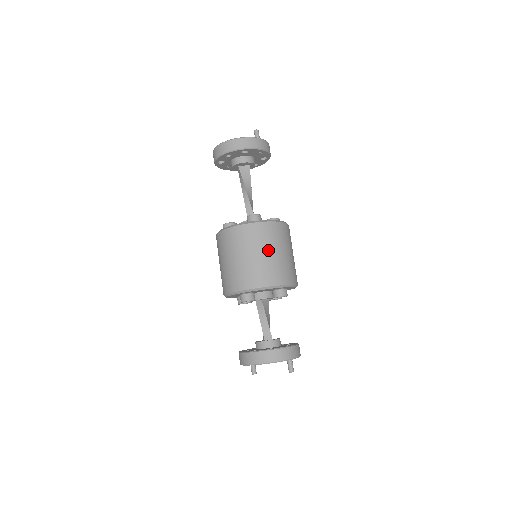
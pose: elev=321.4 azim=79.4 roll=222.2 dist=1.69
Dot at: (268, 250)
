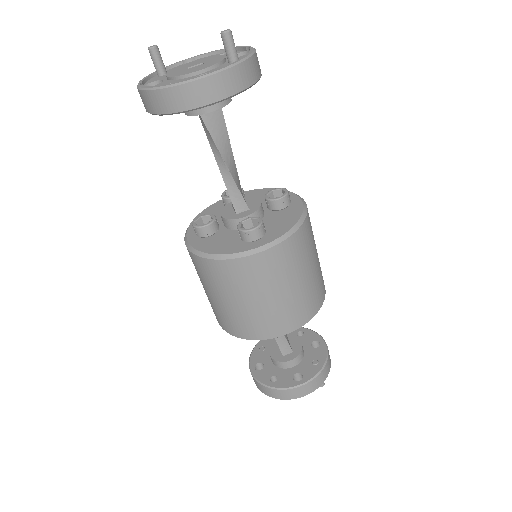
Dot at: (285, 286)
